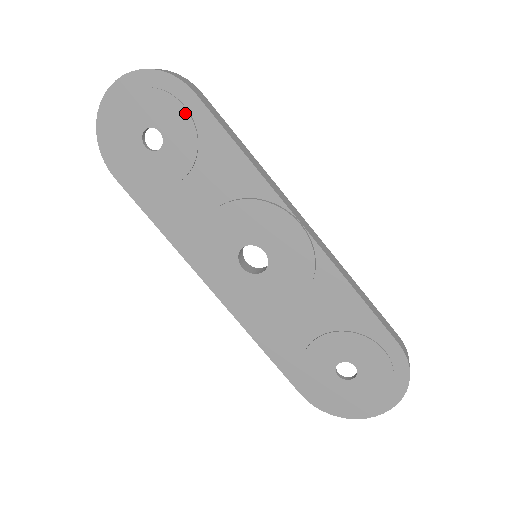
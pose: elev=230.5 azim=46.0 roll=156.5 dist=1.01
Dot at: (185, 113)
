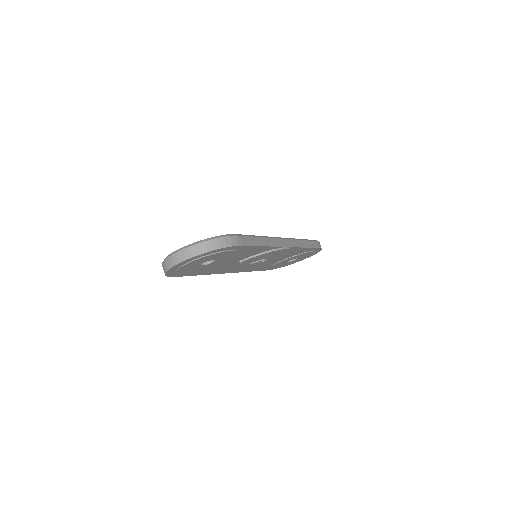
Dot at: (233, 252)
